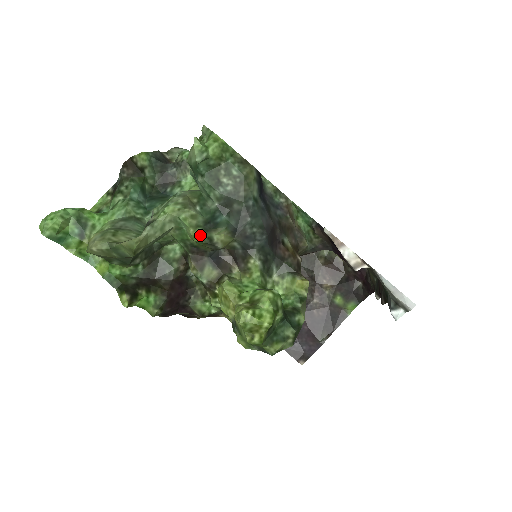
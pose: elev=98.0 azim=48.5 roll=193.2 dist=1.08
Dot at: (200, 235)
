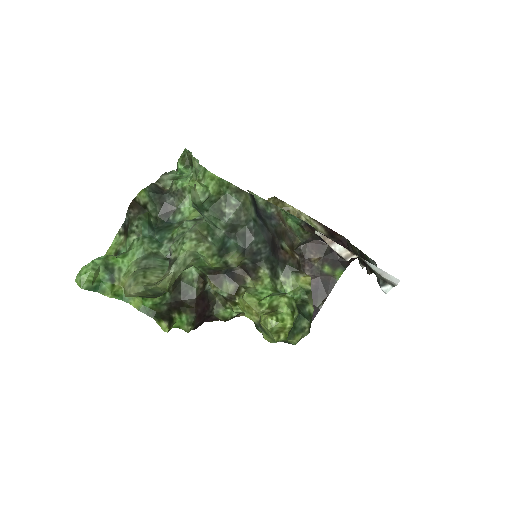
Dot at: (217, 262)
